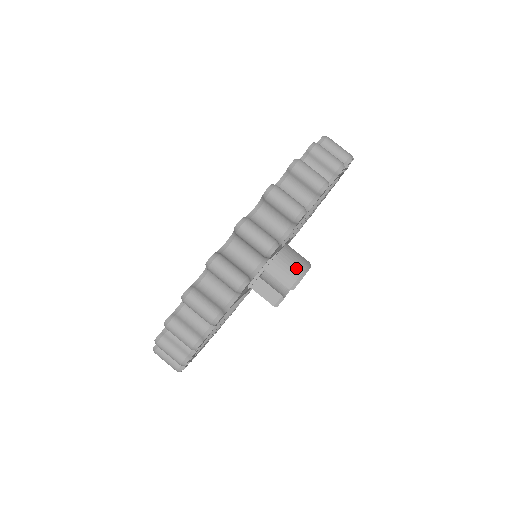
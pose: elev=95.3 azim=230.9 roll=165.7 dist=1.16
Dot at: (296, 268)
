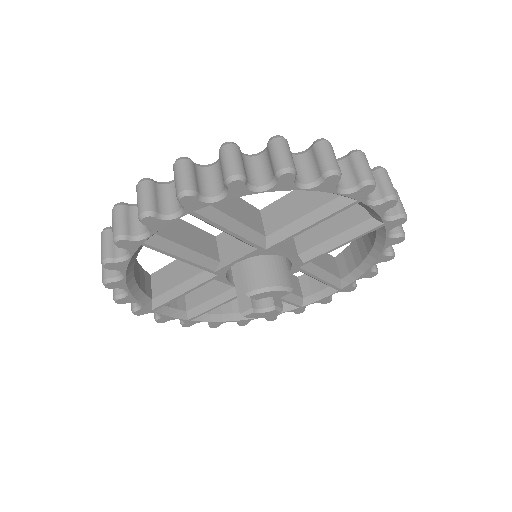
Dot at: (267, 278)
